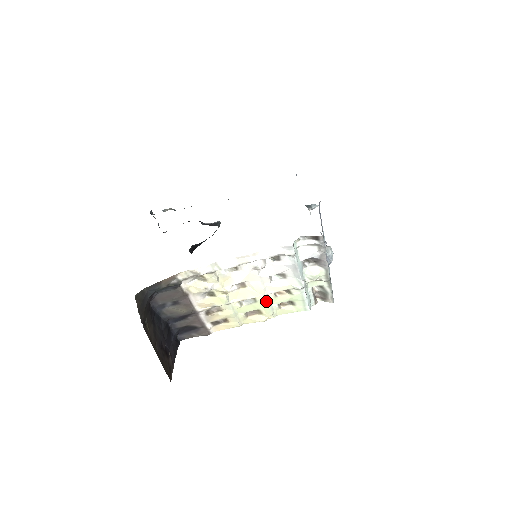
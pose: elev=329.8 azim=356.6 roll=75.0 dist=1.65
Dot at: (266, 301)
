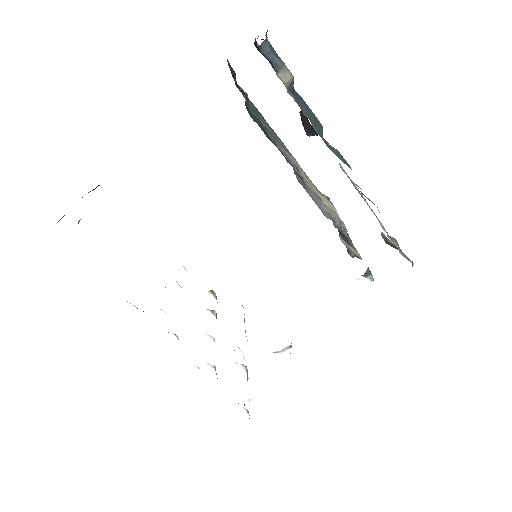
Dot at: occluded
